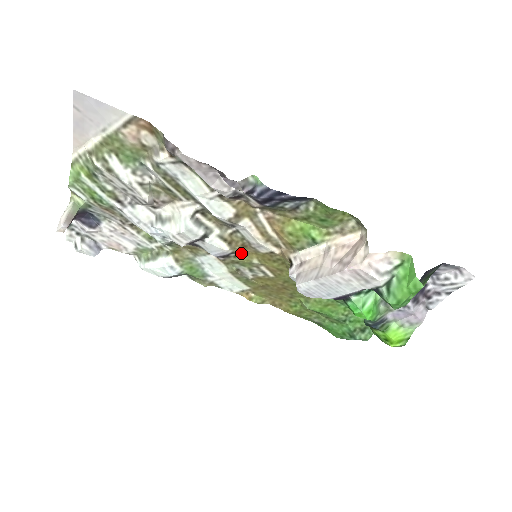
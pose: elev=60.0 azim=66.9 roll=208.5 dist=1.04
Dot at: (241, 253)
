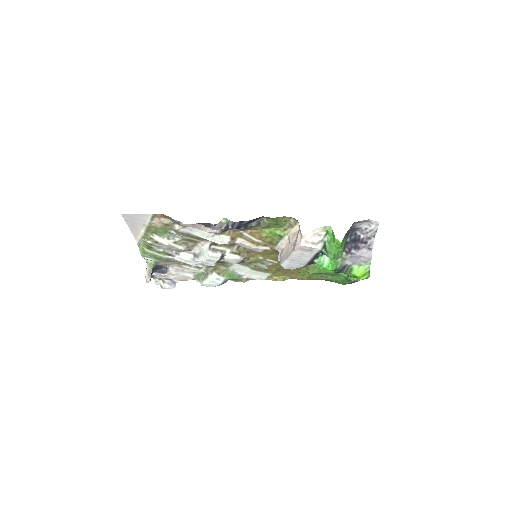
Dot at: (250, 257)
